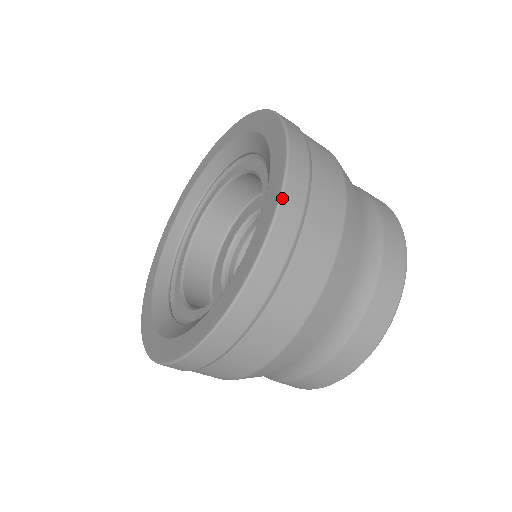
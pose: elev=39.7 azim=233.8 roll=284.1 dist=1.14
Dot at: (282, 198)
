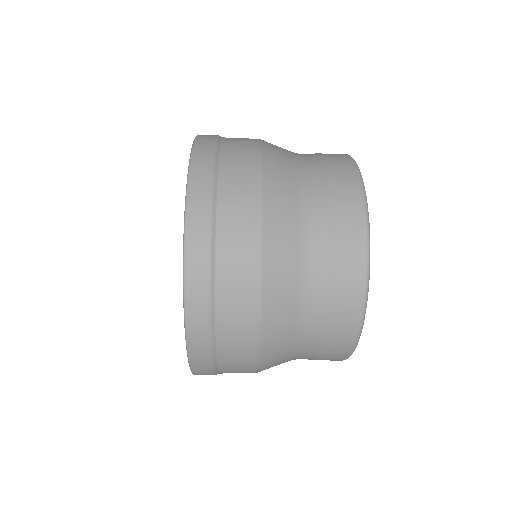
Dot at: (189, 172)
